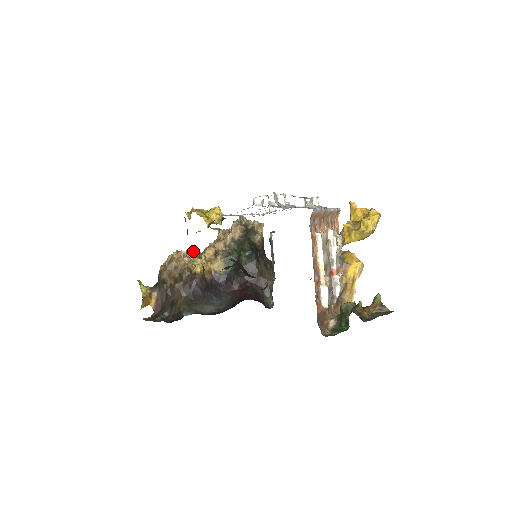
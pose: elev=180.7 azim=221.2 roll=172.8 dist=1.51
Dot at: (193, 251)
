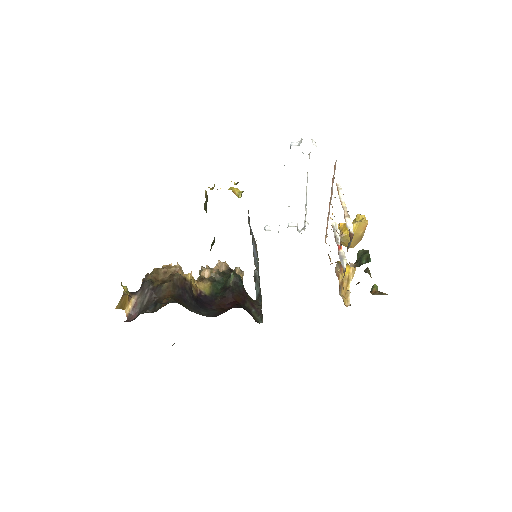
Dot at: occluded
